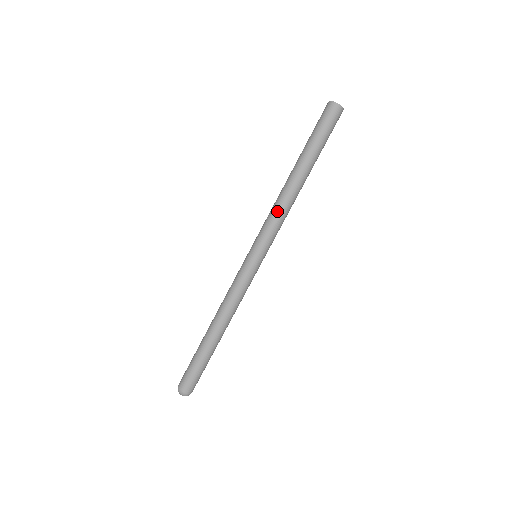
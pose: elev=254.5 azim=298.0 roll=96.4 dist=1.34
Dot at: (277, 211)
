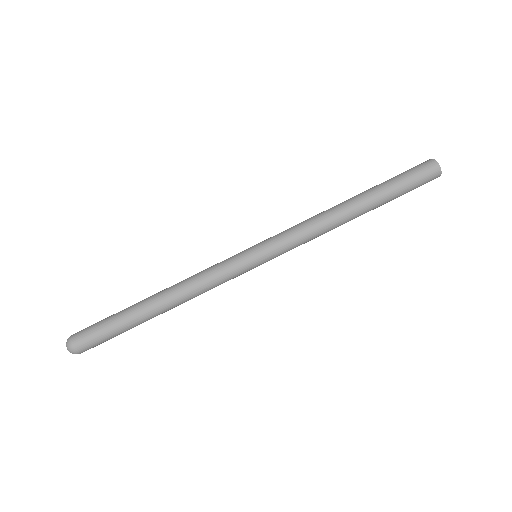
Dot at: (307, 220)
